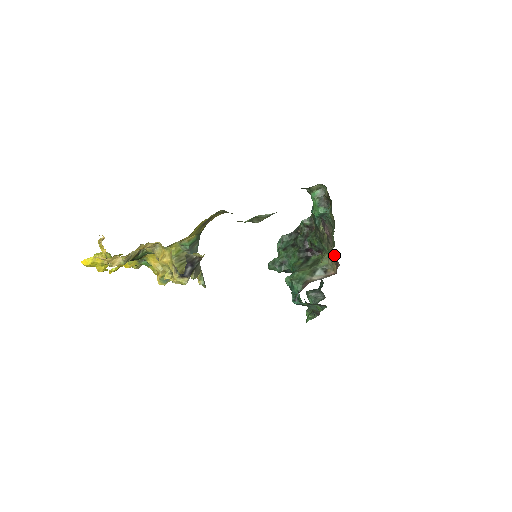
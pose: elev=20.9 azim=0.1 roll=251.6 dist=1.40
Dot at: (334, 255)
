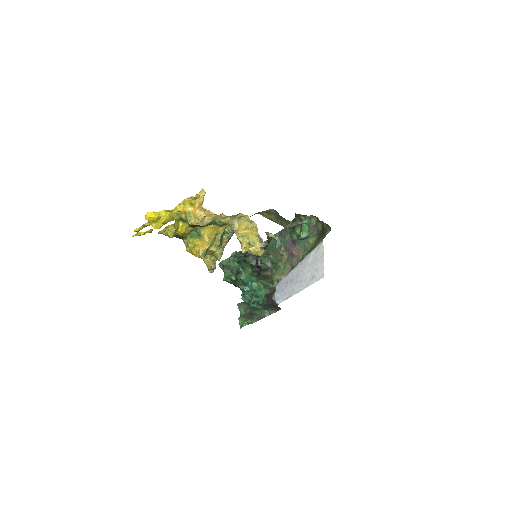
Dot at: occluded
